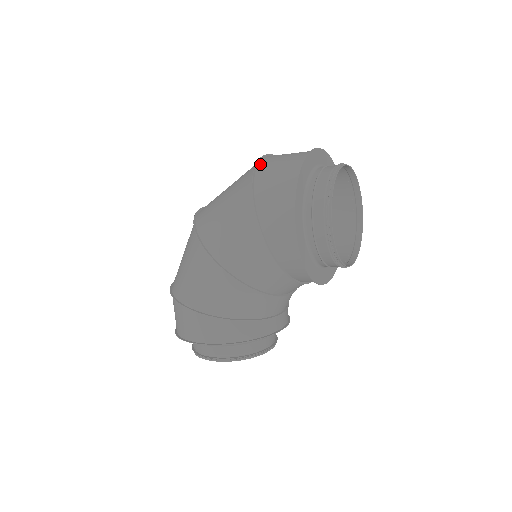
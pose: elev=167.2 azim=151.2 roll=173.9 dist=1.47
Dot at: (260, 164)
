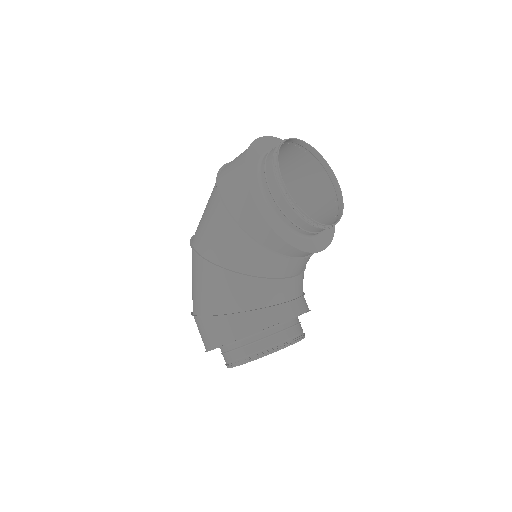
Dot at: (224, 167)
